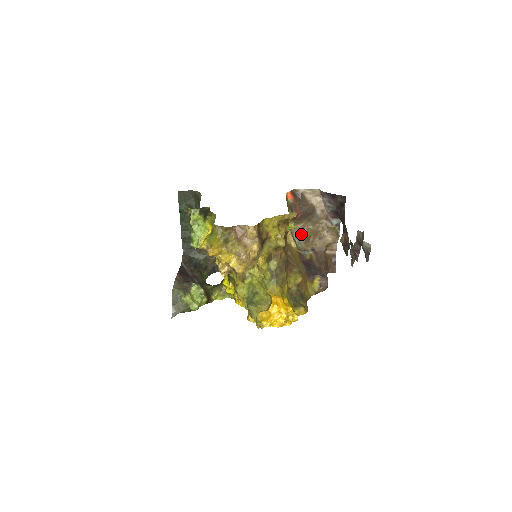
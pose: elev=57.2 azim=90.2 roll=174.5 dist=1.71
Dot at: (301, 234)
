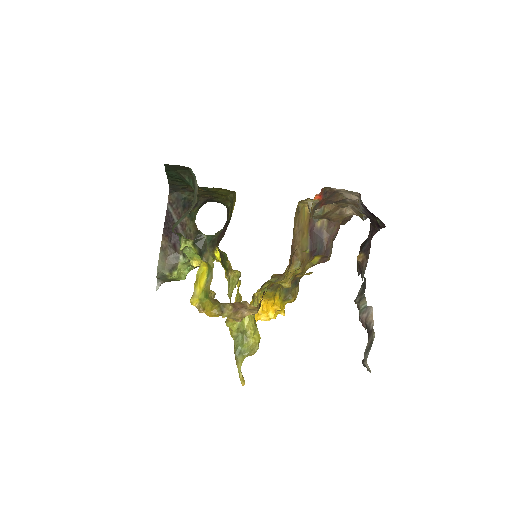
Dot at: (318, 213)
